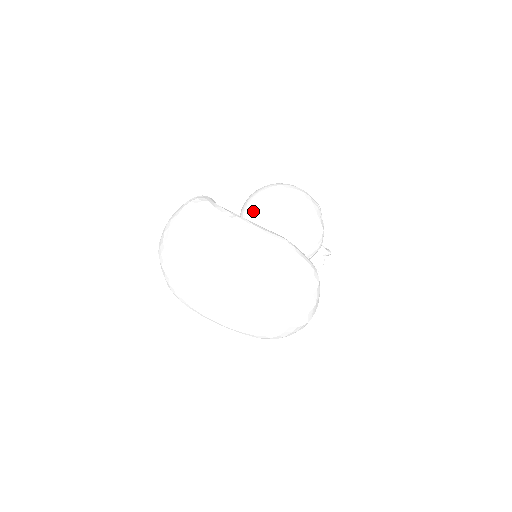
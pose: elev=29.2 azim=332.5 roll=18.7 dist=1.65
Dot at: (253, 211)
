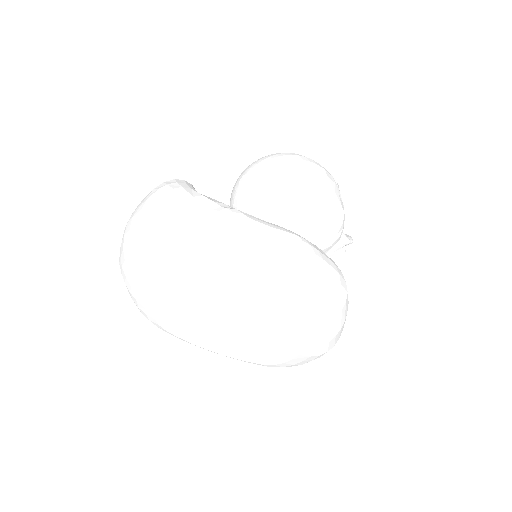
Dot at: (248, 195)
